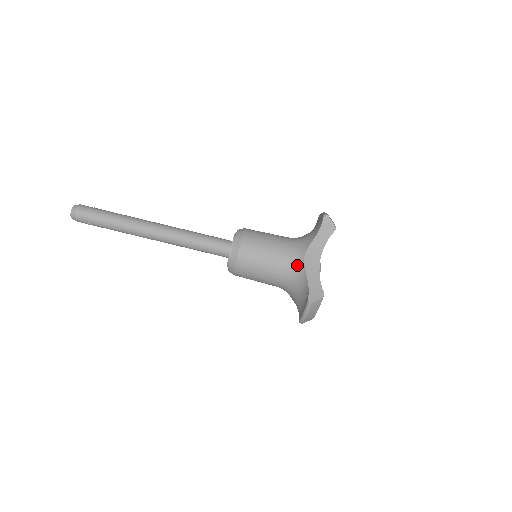
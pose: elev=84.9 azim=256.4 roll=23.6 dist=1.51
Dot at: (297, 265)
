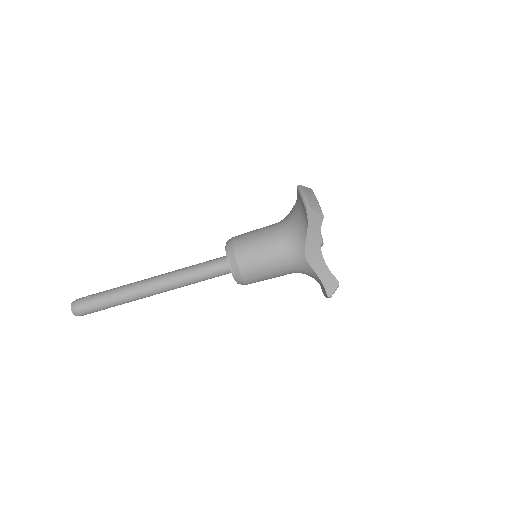
Dot at: (302, 264)
